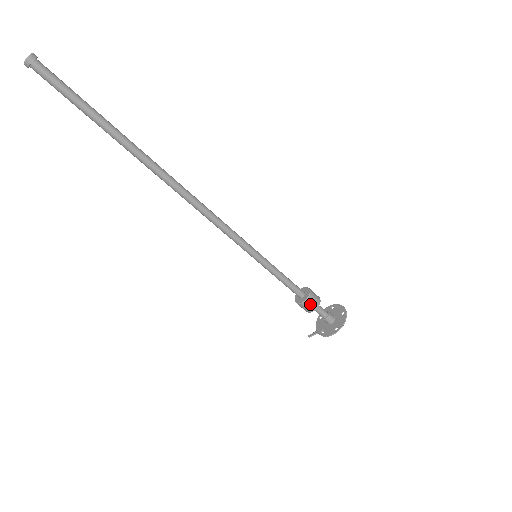
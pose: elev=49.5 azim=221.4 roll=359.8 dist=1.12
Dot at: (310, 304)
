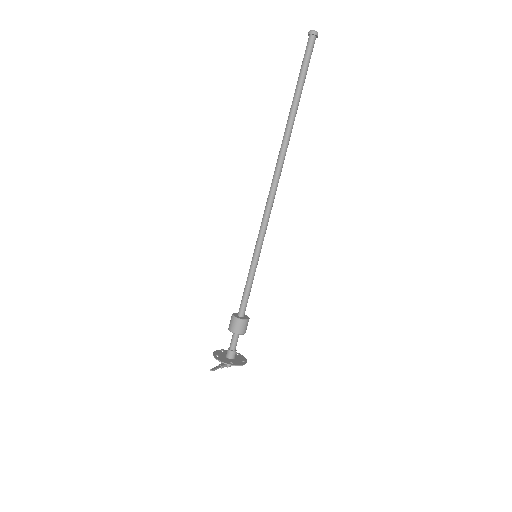
Dot at: occluded
